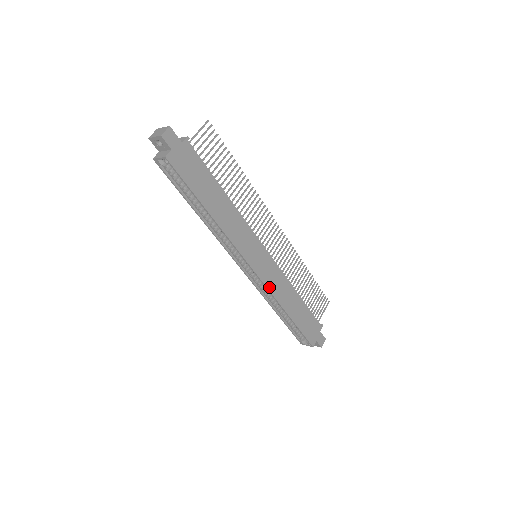
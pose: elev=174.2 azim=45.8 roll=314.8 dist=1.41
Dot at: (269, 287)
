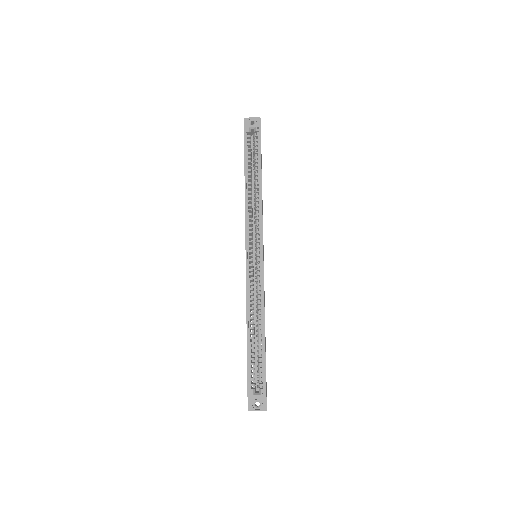
Dot at: occluded
